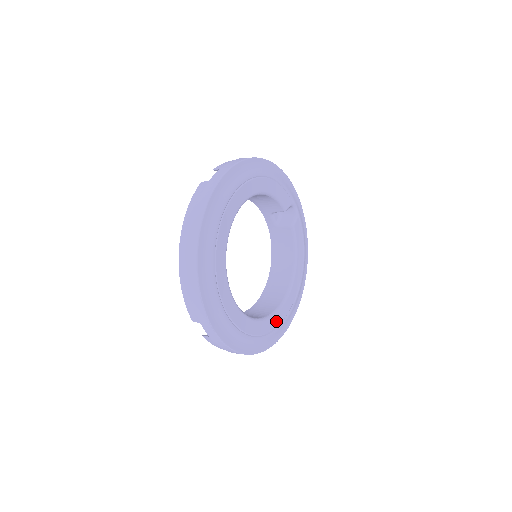
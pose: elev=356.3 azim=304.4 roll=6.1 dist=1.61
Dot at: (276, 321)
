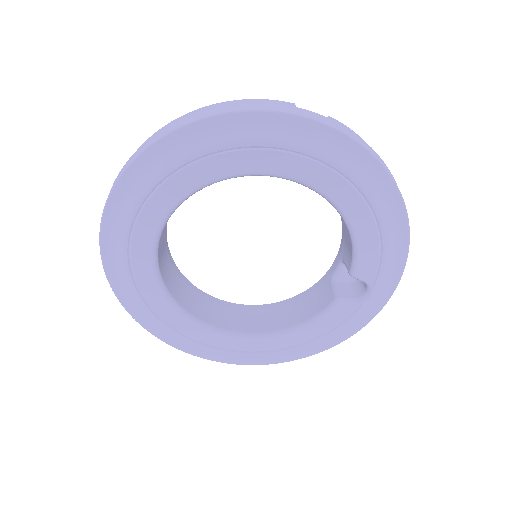
Dot at: (189, 329)
